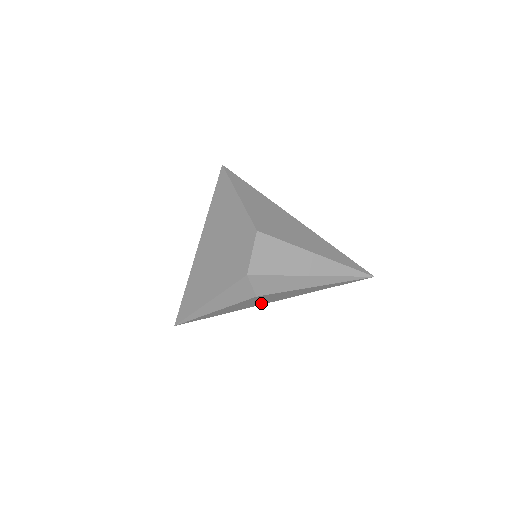
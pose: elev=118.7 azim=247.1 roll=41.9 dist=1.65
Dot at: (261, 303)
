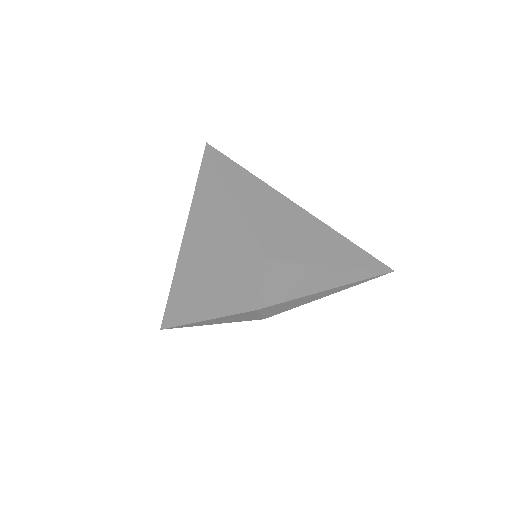
Dot at: occluded
